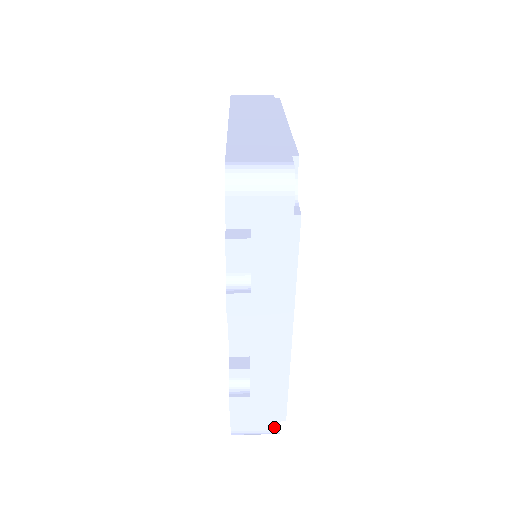
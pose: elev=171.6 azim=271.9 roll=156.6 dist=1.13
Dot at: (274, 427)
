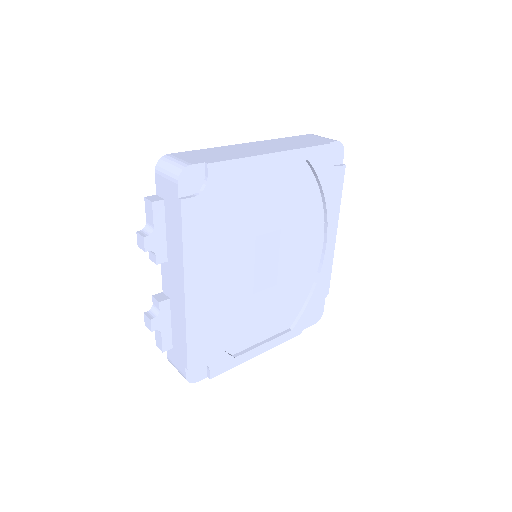
Dot at: (183, 371)
